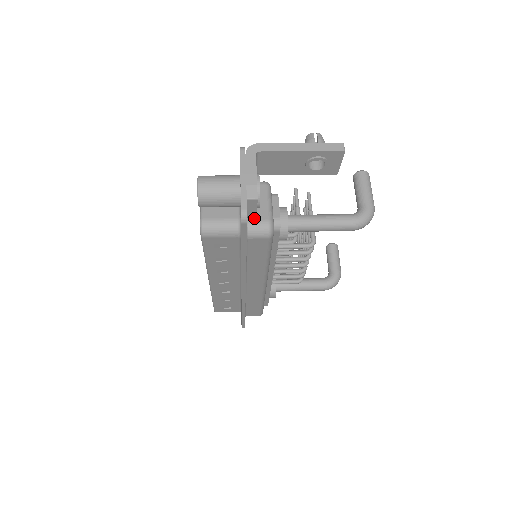
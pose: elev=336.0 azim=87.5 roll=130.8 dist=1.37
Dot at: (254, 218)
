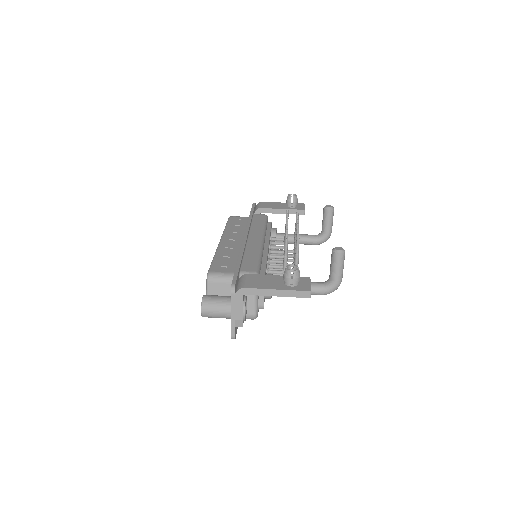
Dot at: occluded
